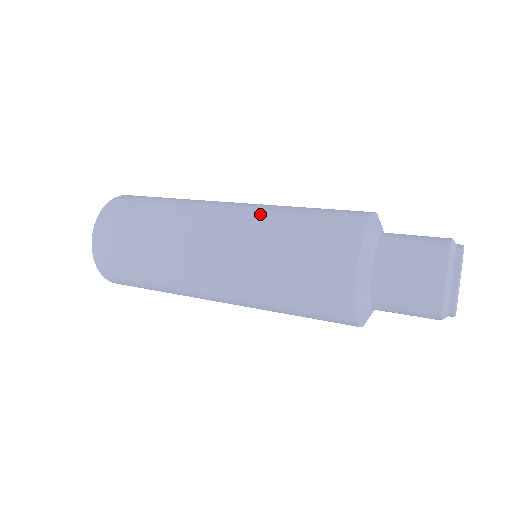
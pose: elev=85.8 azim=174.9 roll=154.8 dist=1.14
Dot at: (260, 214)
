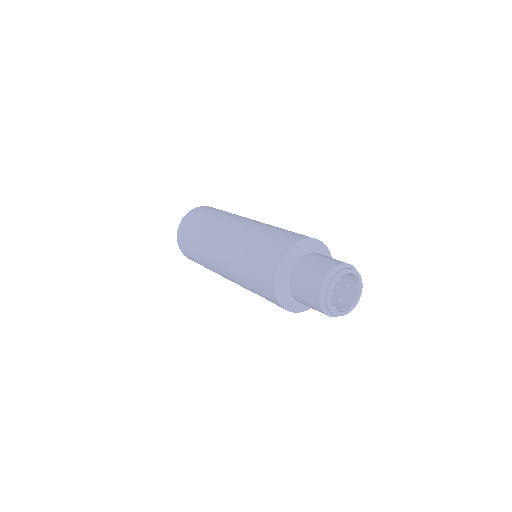
Dot at: (260, 225)
